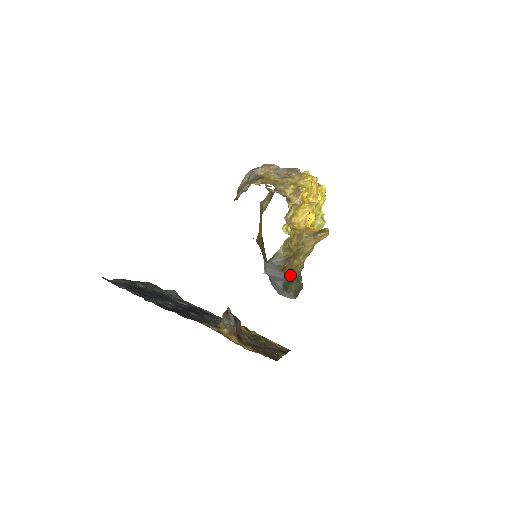
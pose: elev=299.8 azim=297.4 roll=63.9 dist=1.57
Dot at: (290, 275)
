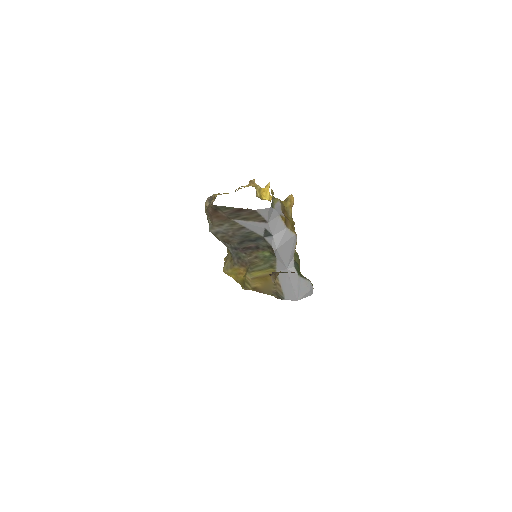
Dot at: (294, 231)
